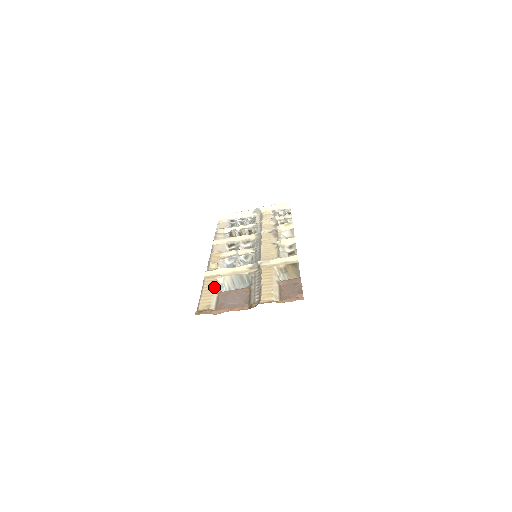
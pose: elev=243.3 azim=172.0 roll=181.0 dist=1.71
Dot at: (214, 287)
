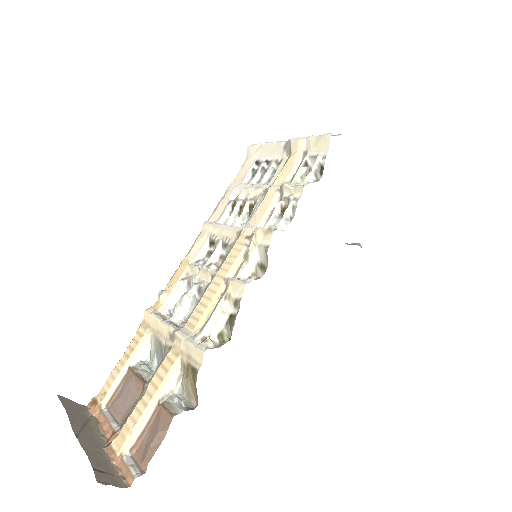
Dot at: (131, 353)
